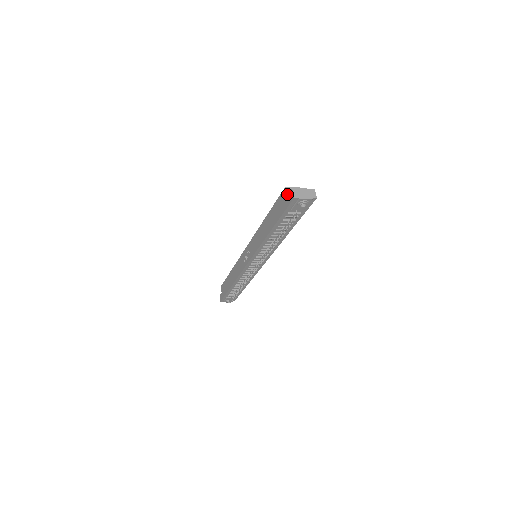
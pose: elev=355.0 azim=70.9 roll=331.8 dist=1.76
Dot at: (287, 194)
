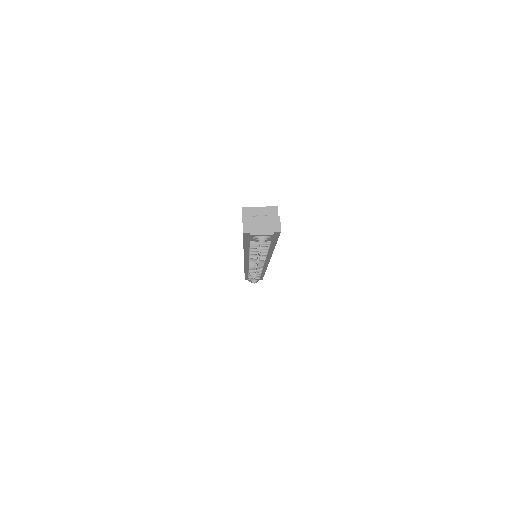
Dot at: occluded
